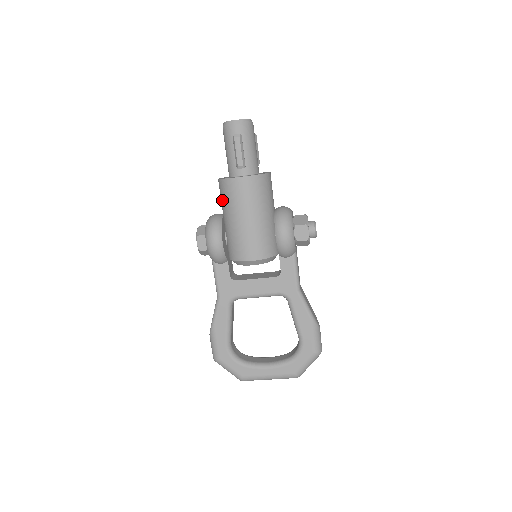
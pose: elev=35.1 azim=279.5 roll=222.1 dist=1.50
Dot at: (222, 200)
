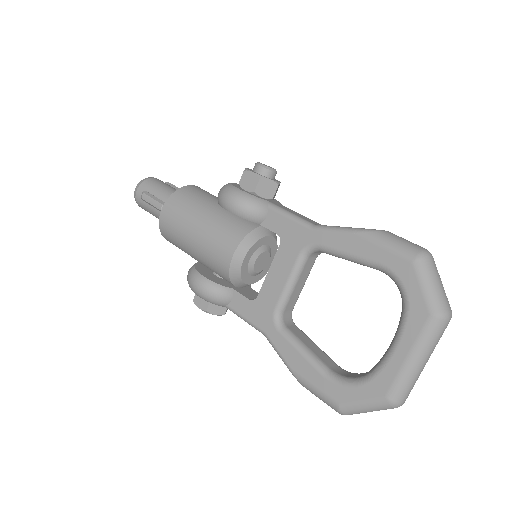
Dot at: occluded
